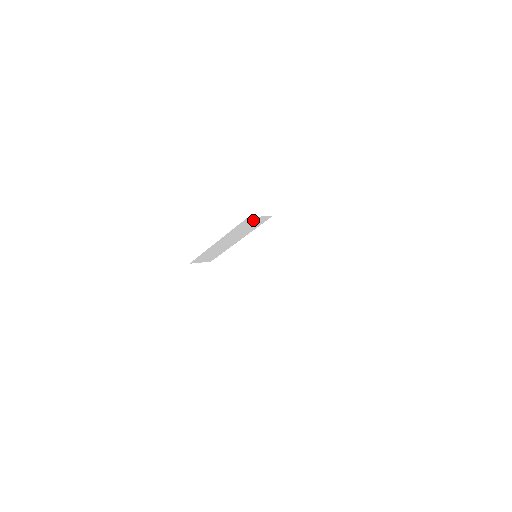
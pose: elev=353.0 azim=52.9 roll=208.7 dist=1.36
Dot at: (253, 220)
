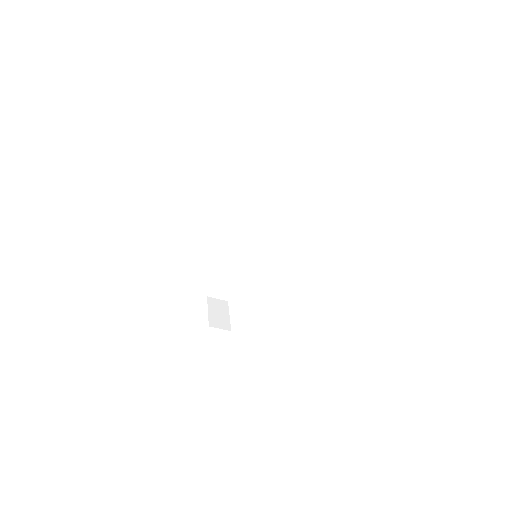
Dot at: (255, 226)
